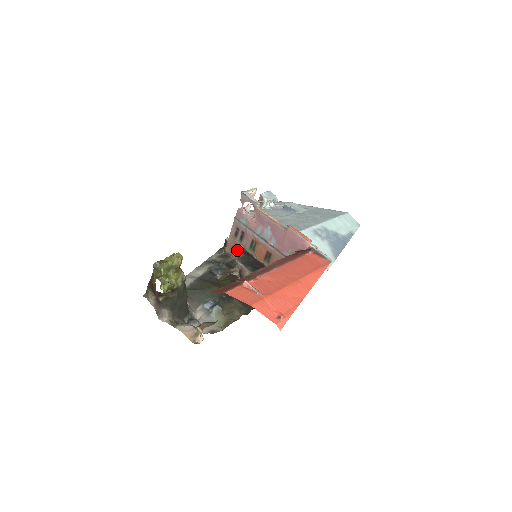
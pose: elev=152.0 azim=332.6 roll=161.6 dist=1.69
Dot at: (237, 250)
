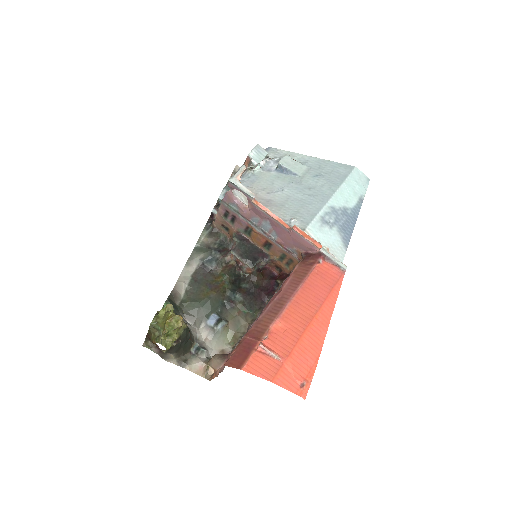
Dot at: (228, 229)
